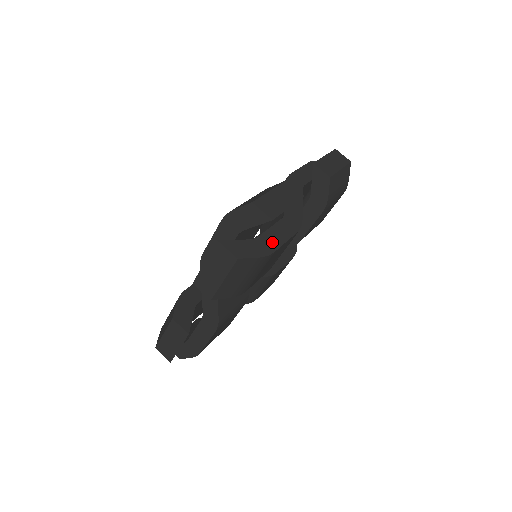
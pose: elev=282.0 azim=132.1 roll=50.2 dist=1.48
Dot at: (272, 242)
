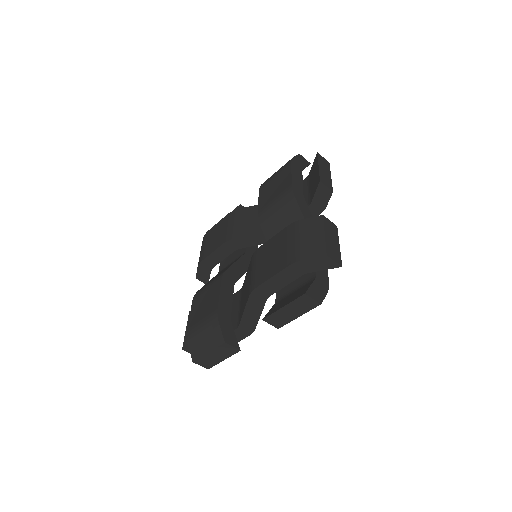
Dot at: occluded
